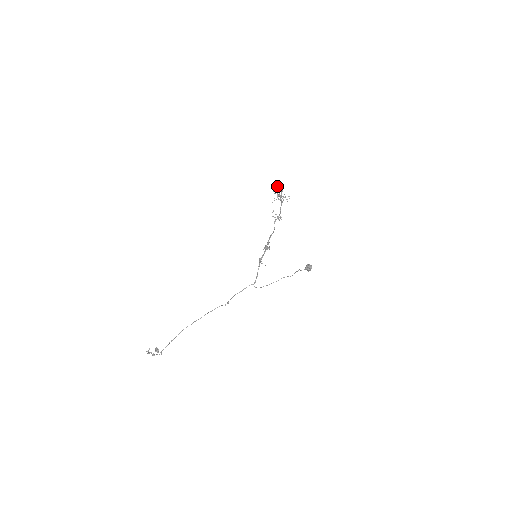
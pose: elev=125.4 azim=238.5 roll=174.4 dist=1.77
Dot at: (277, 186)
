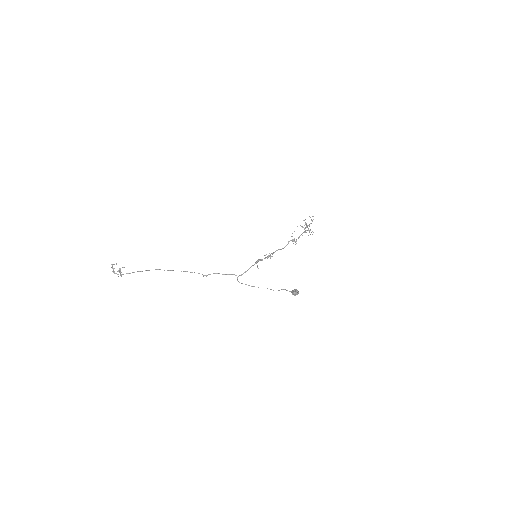
Dot at: occluded
